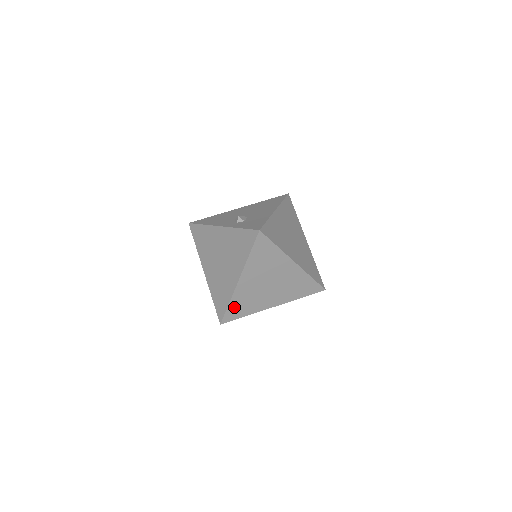
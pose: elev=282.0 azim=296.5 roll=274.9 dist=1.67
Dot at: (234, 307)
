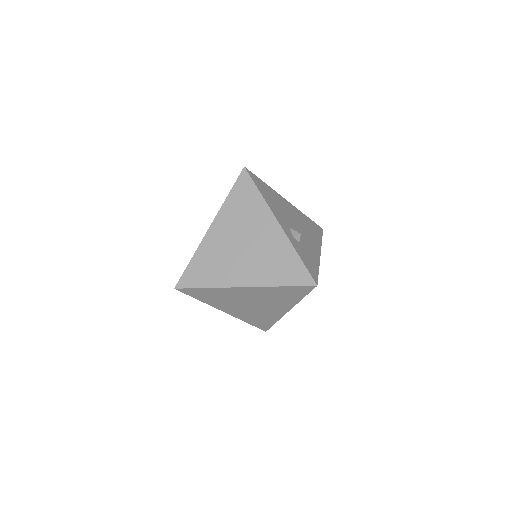
Dot at: (205, 291)
